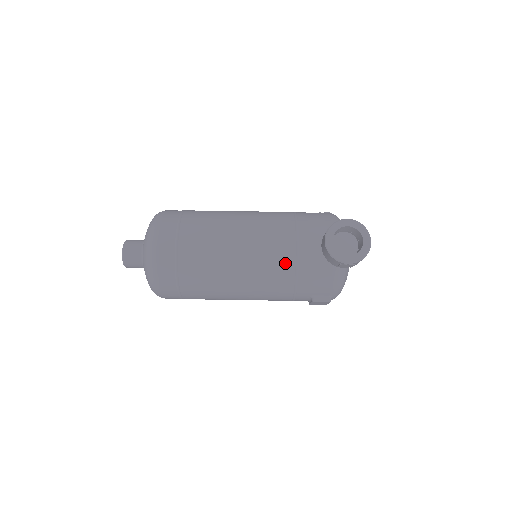
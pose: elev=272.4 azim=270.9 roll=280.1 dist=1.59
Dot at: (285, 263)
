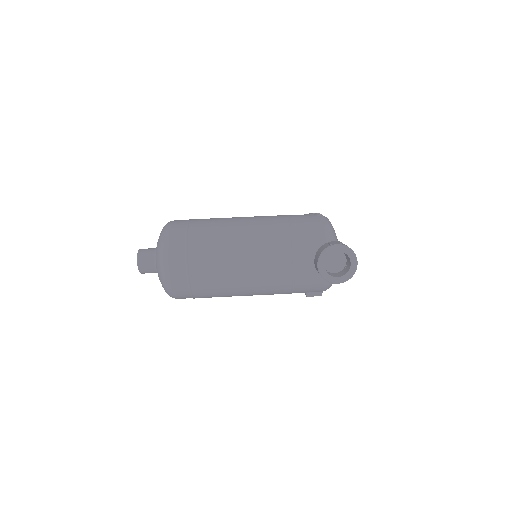
Dot at: (283, 276)
